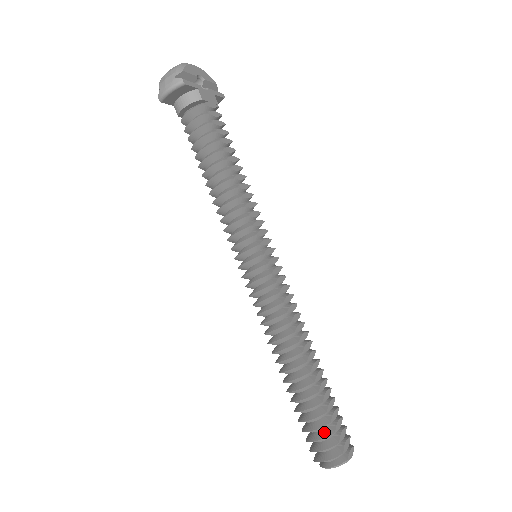
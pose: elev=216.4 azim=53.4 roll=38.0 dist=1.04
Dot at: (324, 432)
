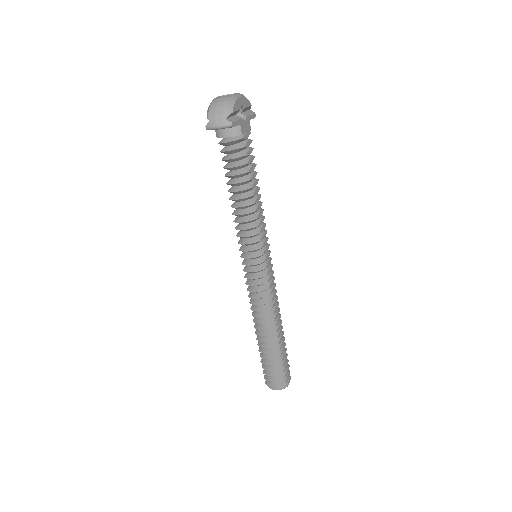
Dot at: (277, 372)
